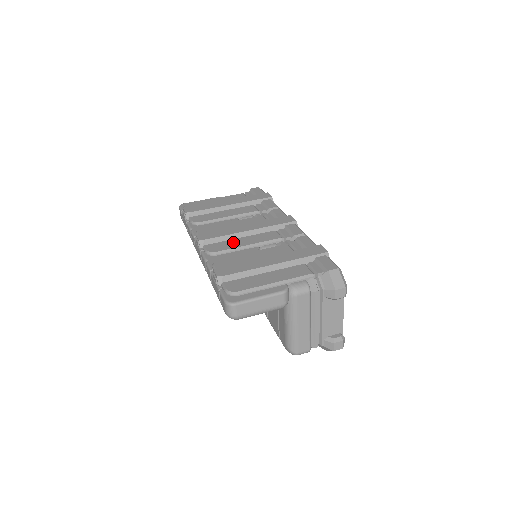
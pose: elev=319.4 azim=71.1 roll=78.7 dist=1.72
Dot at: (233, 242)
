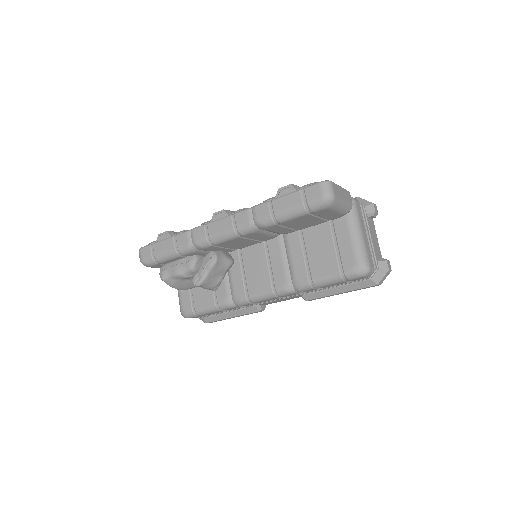
Dot at: occluded
